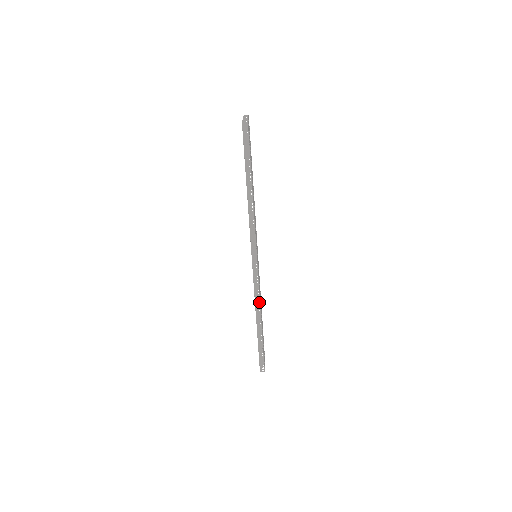
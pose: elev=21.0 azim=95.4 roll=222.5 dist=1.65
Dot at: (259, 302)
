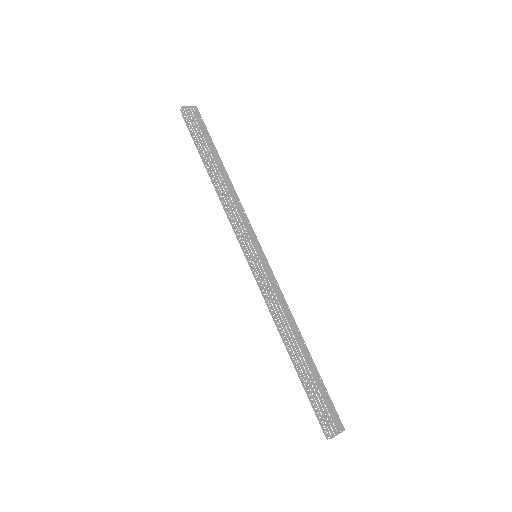
Dot at: occluded
